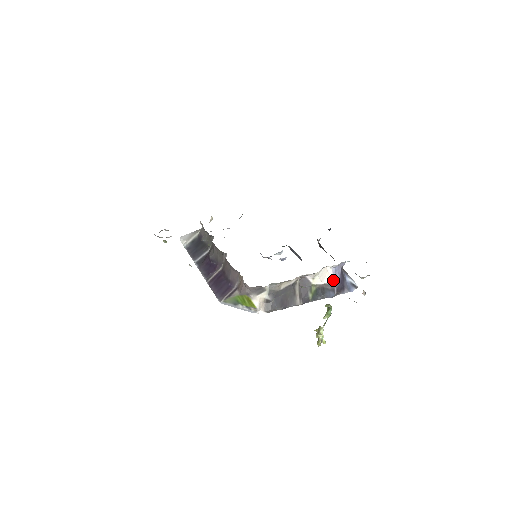
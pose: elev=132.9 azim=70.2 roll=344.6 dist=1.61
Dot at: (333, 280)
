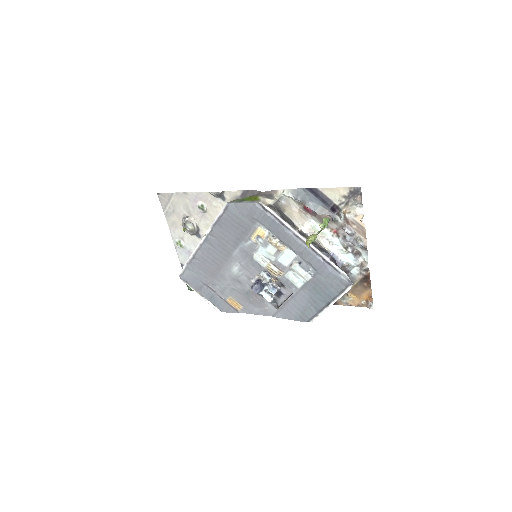
Dot at: occluded
